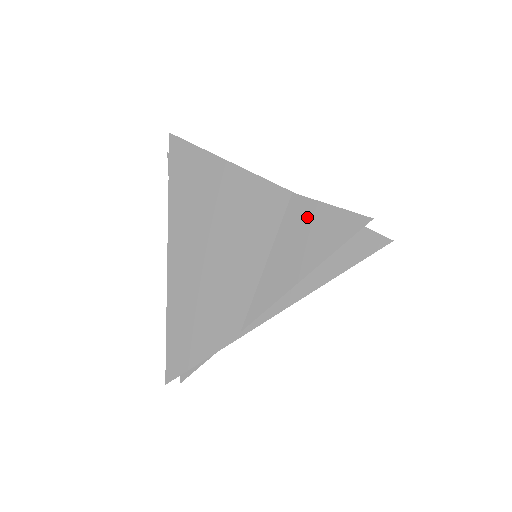
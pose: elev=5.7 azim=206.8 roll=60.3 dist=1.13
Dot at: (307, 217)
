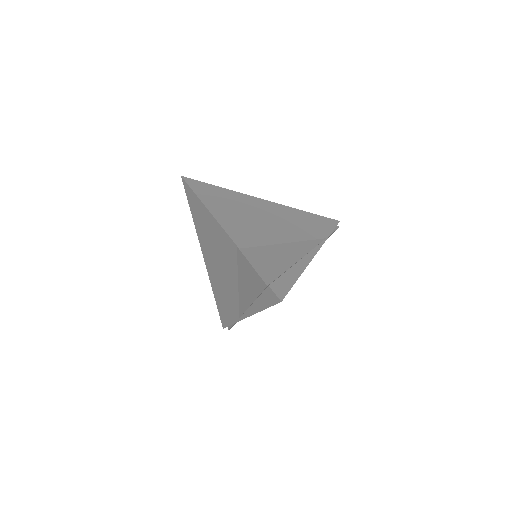
Dot at: (245, 267)
